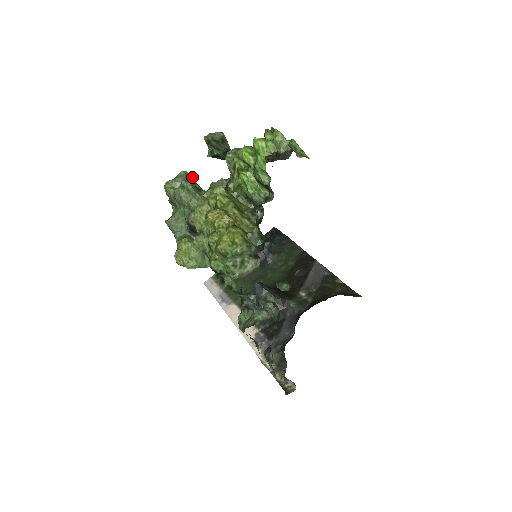
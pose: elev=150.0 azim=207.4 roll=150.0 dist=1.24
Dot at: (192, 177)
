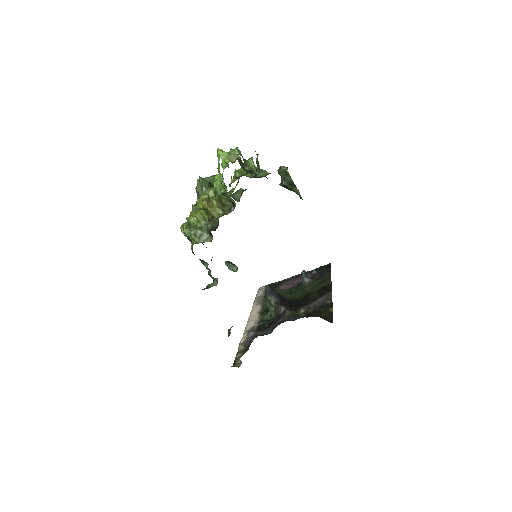
Dot at: occluded
